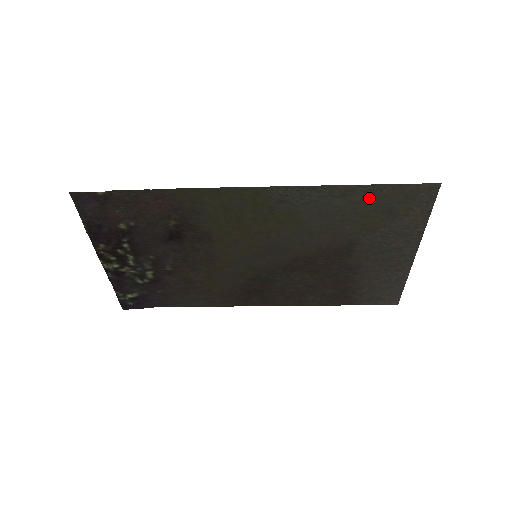
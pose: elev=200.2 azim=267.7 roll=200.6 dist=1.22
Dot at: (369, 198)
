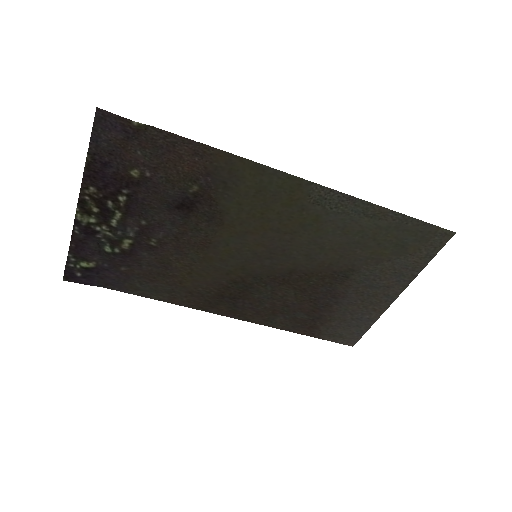
Dot at: (393, 227)
